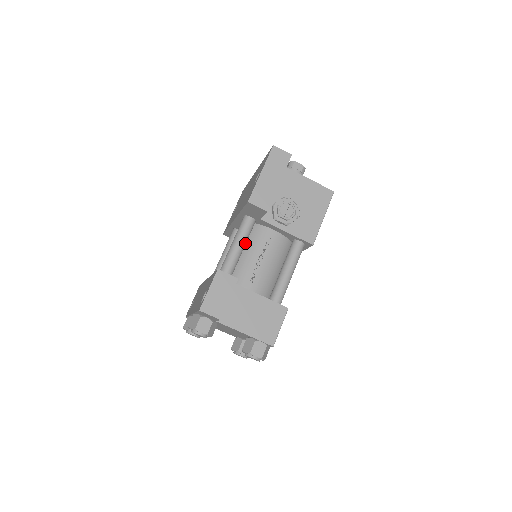
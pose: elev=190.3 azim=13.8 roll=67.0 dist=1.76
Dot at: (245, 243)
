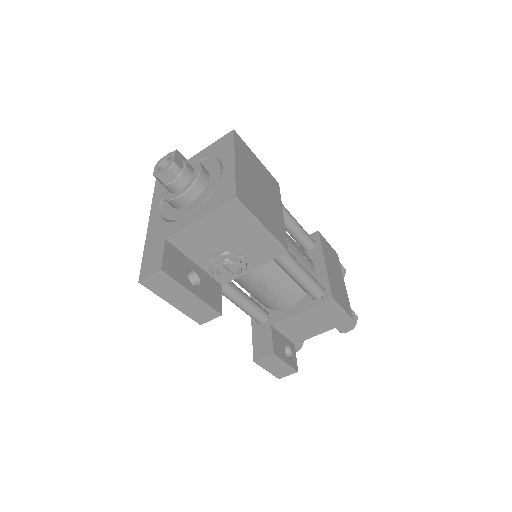
Dot at: (239, 294)
